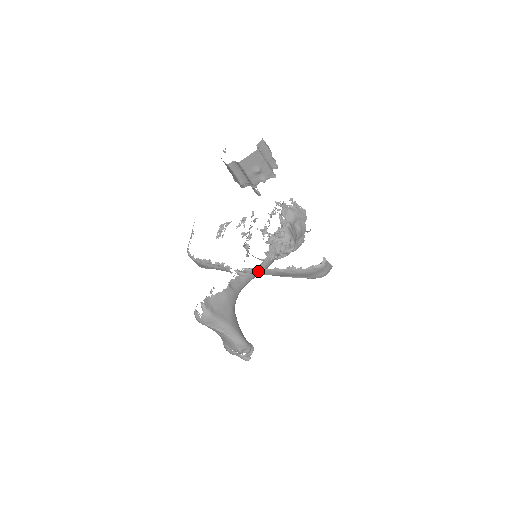
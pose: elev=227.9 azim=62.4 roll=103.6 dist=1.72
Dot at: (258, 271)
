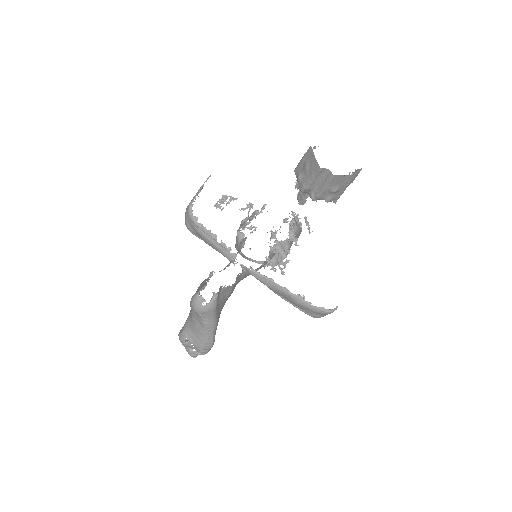
Dot at: (264, 279)
